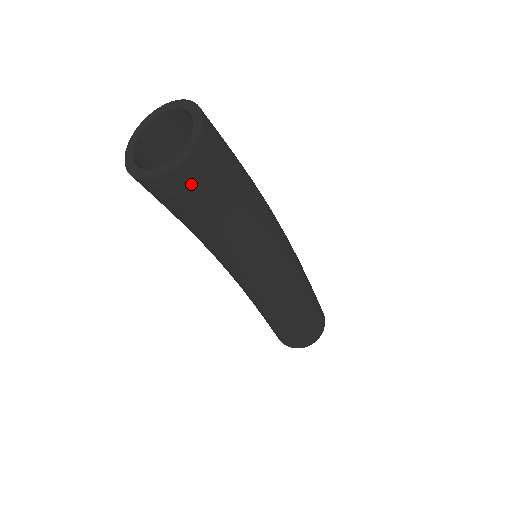
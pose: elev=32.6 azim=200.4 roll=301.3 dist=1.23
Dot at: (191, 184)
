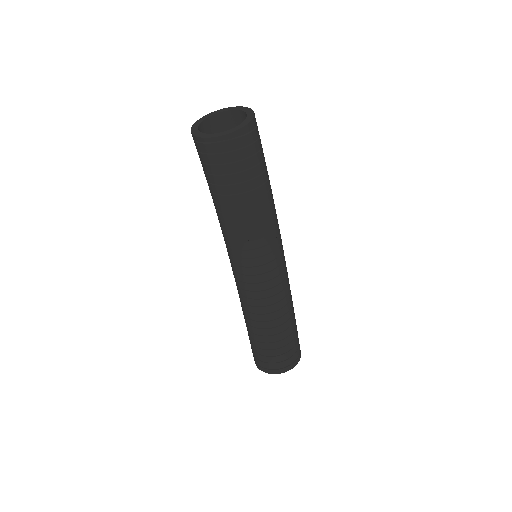
Dot at: (255, 139)
